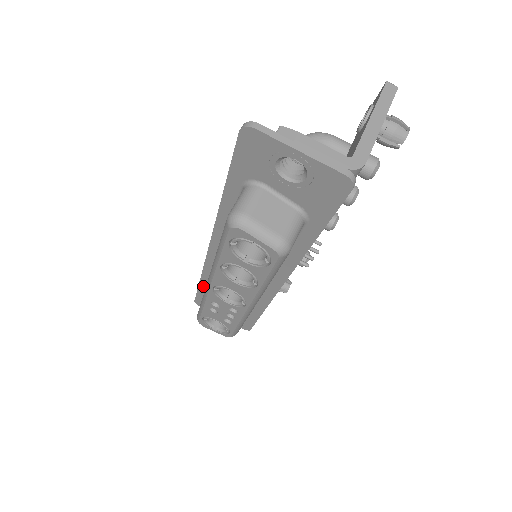
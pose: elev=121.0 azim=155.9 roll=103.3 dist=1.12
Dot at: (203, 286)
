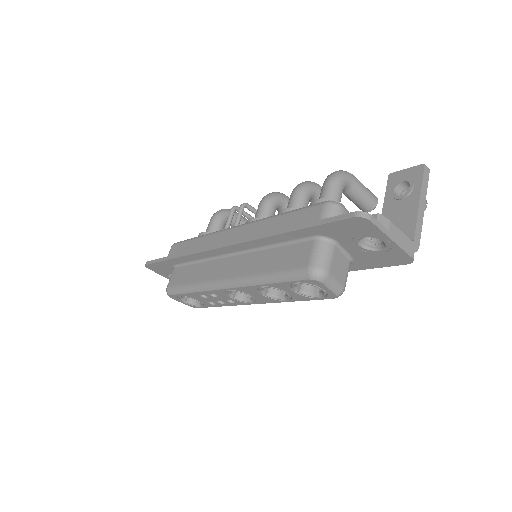
Dot at: (174, 261)
